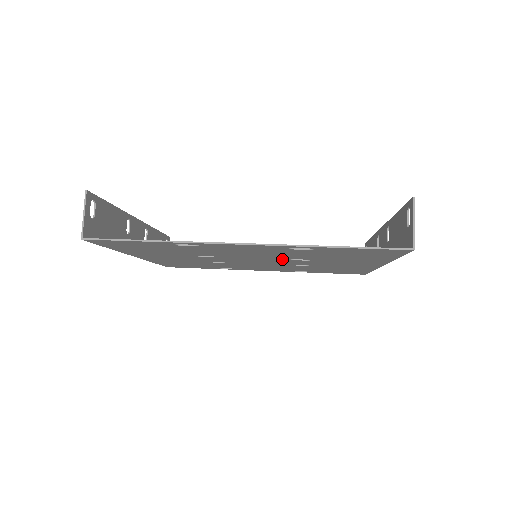
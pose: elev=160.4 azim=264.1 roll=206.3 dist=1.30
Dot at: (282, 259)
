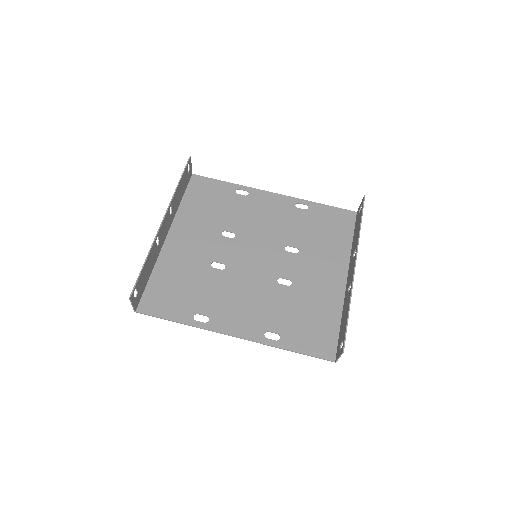
Dot at: (272, 278)
